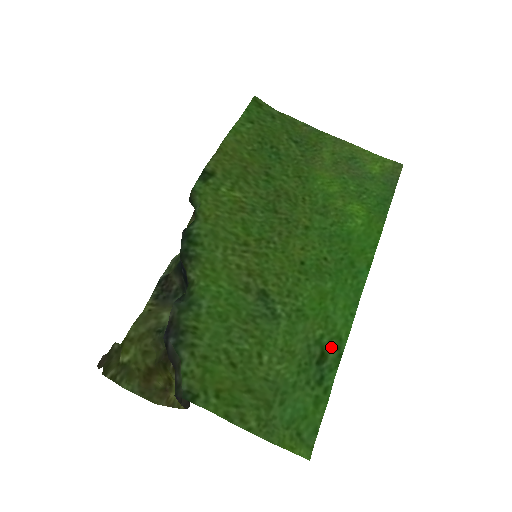
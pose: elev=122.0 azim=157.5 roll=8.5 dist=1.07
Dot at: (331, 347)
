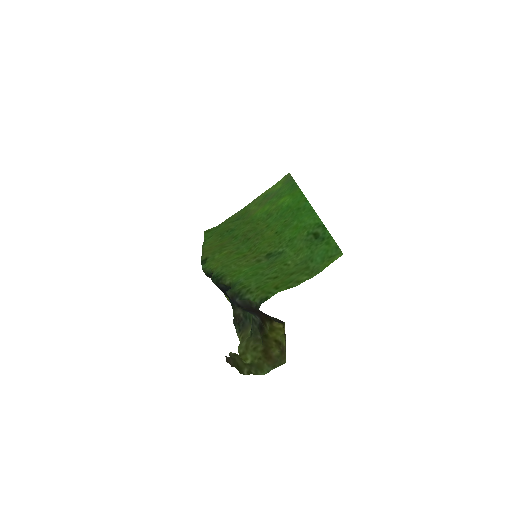
Dot at: (316, 229)
